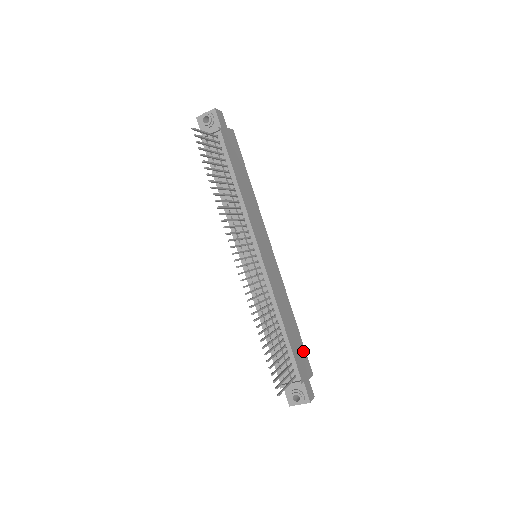
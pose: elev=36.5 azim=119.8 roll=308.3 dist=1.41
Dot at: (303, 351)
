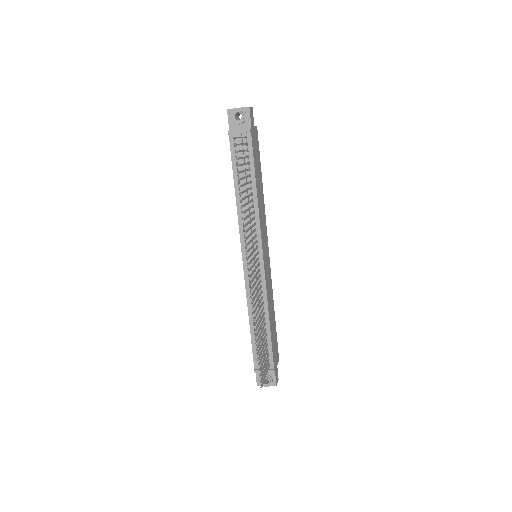
Dot at: (276, 341)
